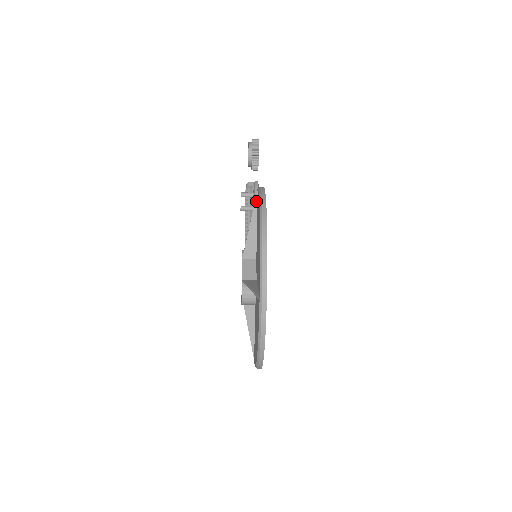
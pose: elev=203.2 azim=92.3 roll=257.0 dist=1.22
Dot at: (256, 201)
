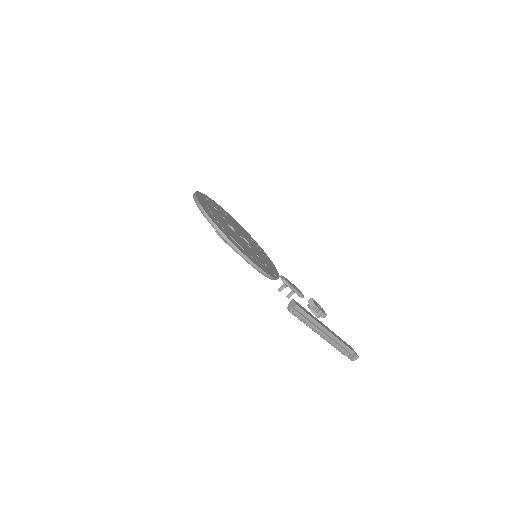
Dot at: occluded
